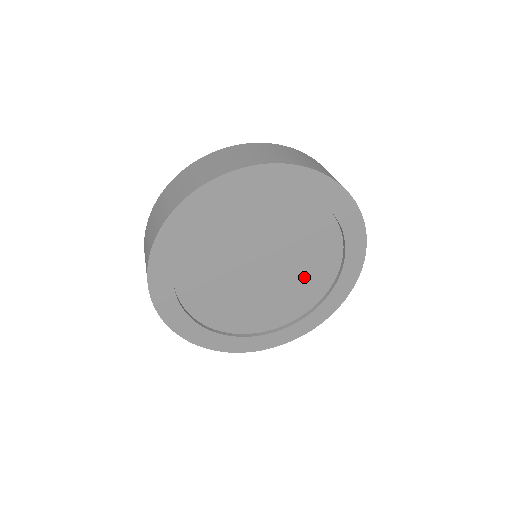
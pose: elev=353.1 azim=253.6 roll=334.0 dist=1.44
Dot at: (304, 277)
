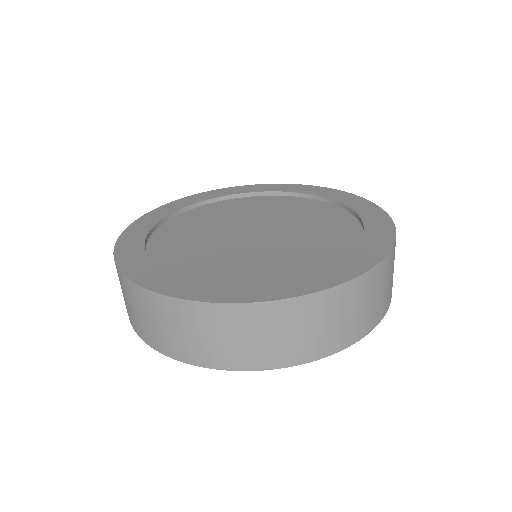
Dot at: occluded
